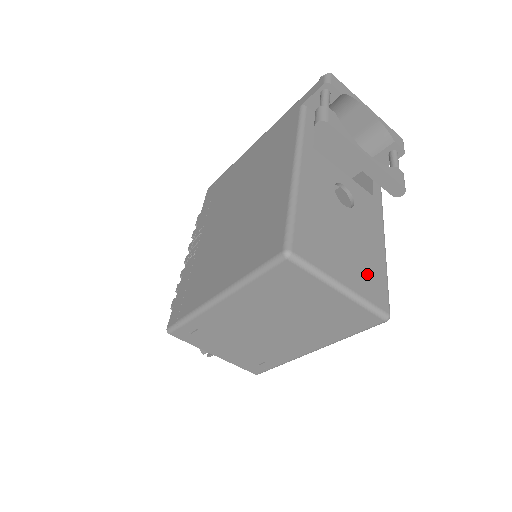
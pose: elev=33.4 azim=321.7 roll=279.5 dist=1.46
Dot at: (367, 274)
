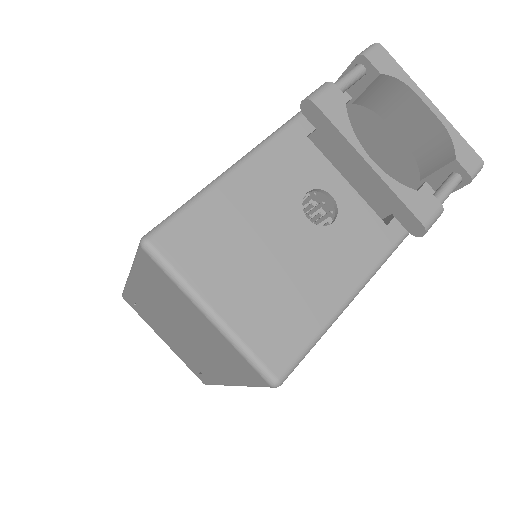
Dot at: (277, 315)
